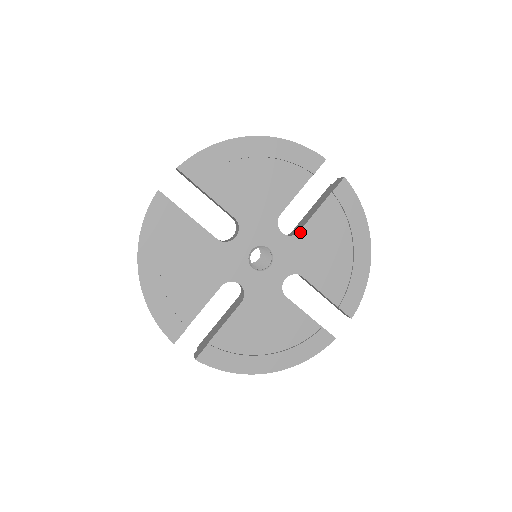
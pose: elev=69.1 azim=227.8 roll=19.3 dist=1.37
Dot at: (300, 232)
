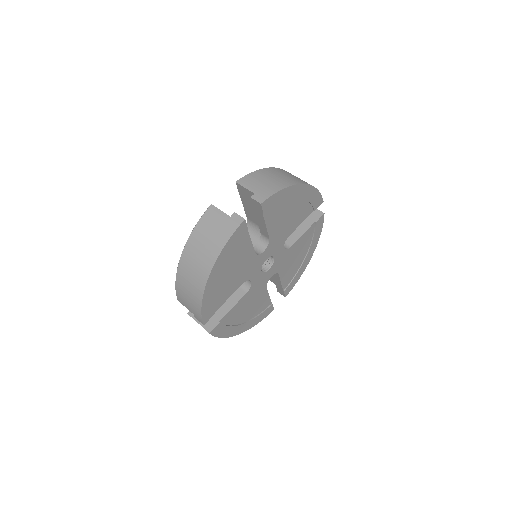
Dot at: (291, 247)
